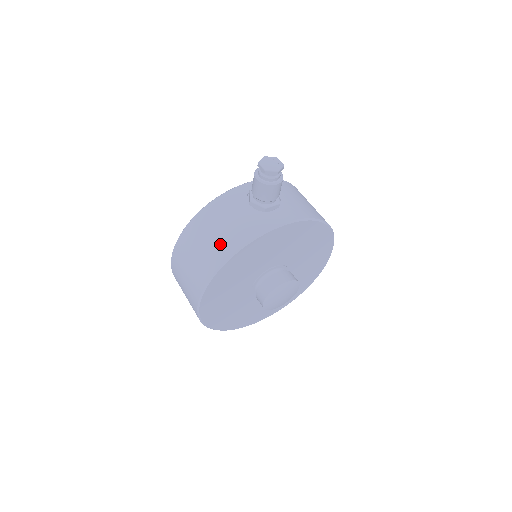
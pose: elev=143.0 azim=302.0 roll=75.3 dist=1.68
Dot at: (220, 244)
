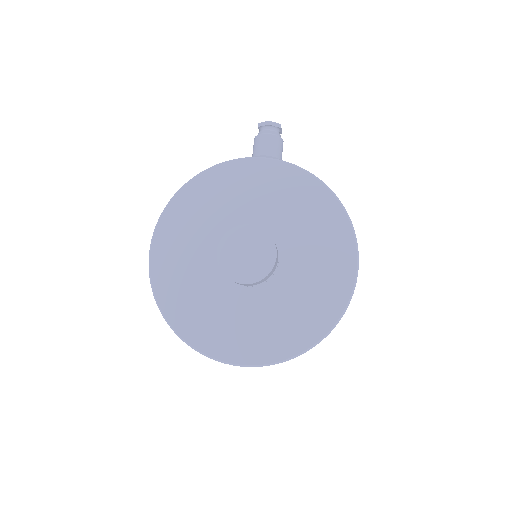
Dot at: occluded
